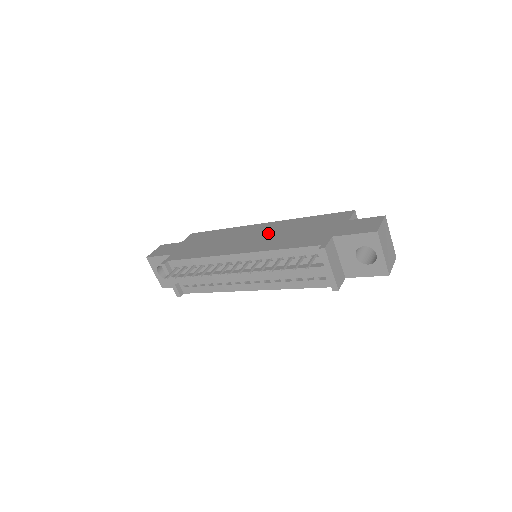
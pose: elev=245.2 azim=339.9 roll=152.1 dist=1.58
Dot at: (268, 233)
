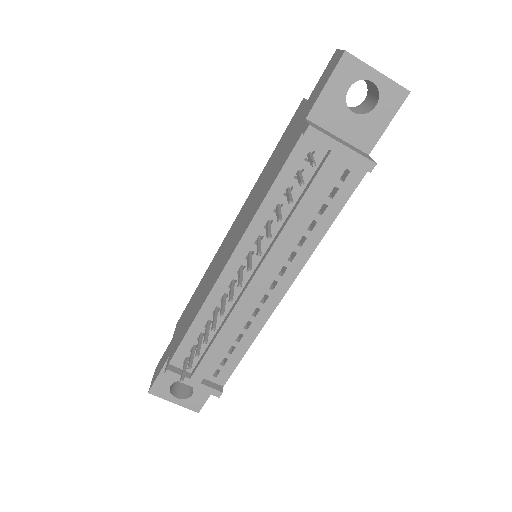
Dot at: (243, 216)
